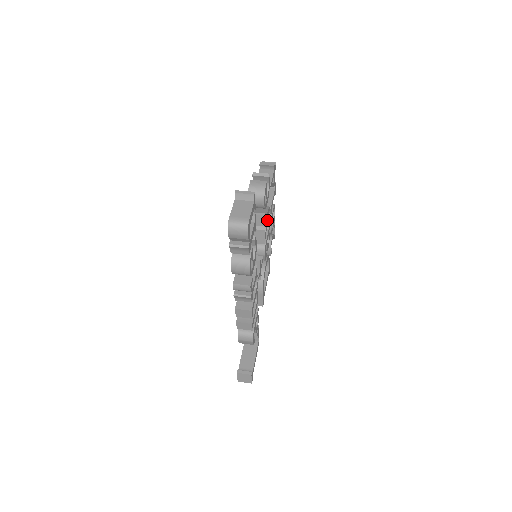
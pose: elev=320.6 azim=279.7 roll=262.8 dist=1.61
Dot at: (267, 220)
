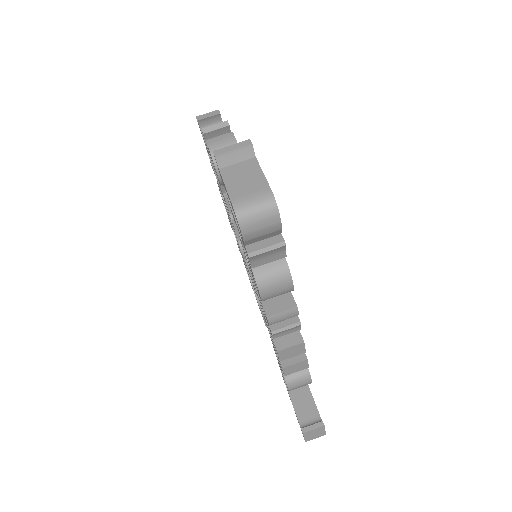
Dot at: occluded
